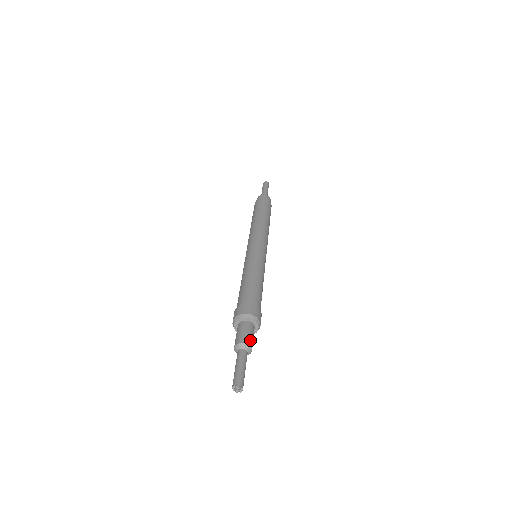
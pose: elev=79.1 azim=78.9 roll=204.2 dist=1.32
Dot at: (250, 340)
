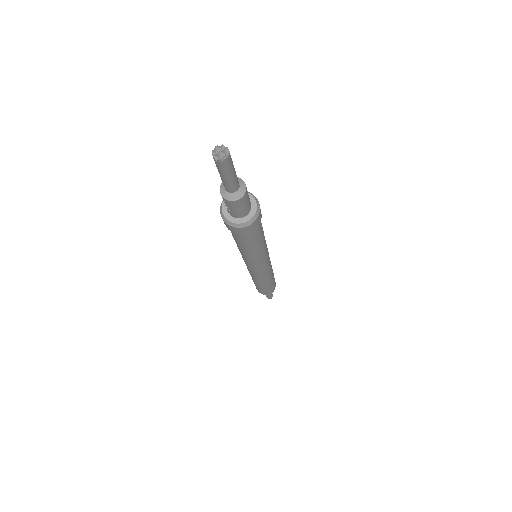
Dot at: occluded
